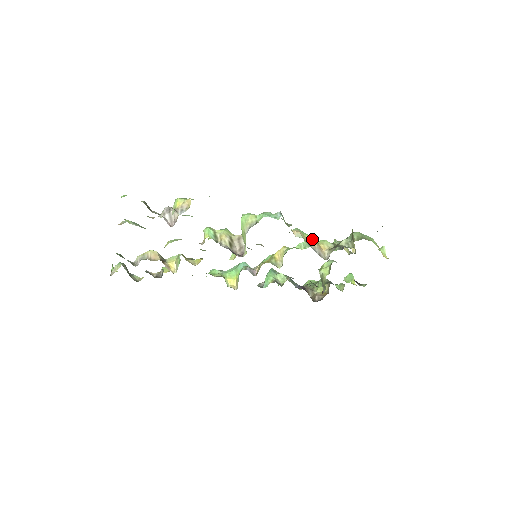
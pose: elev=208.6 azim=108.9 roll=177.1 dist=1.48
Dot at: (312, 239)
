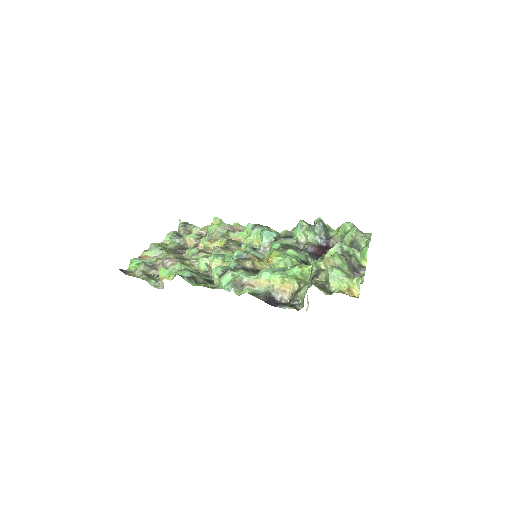
Dot at: (276, 284)
